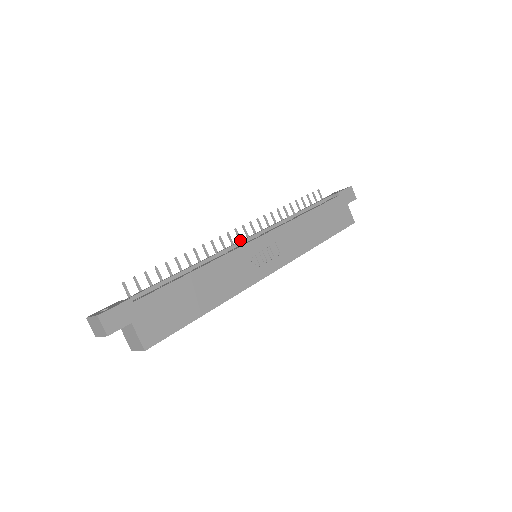
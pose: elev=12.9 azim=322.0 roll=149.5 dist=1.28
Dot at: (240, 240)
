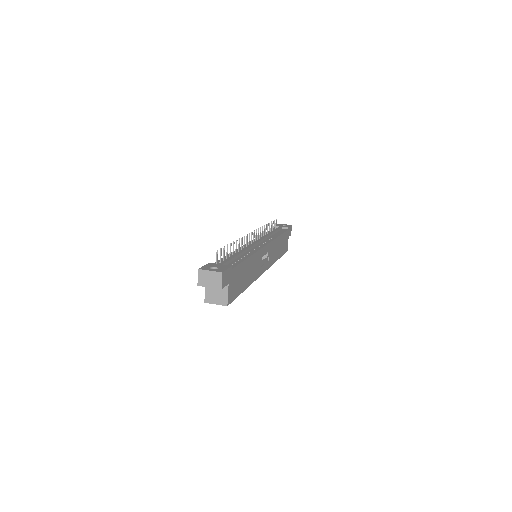
Dot at: occluded
